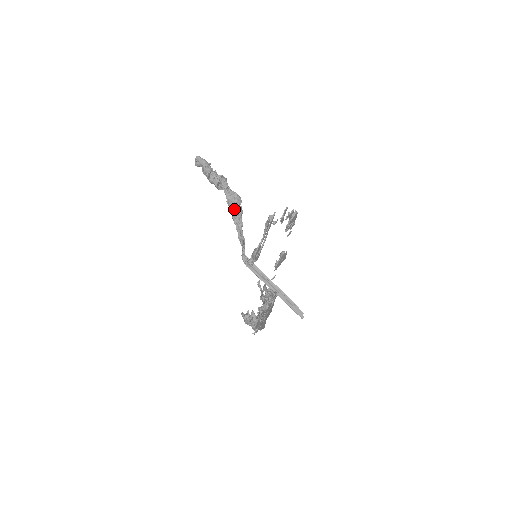
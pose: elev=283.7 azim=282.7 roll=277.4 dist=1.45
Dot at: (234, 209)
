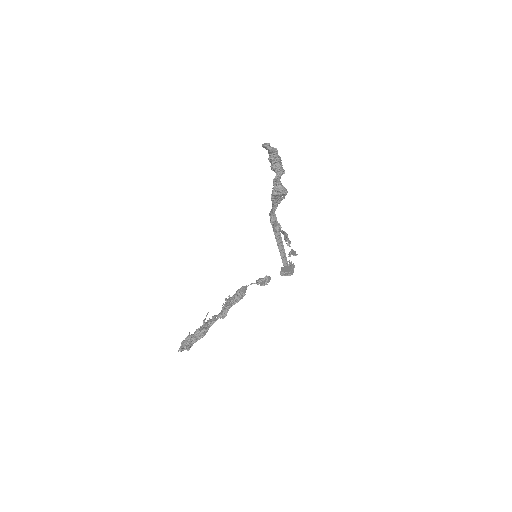
Dot at: (275, 196)
